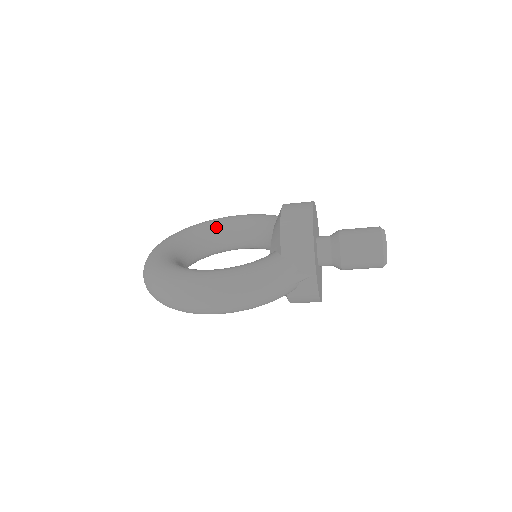
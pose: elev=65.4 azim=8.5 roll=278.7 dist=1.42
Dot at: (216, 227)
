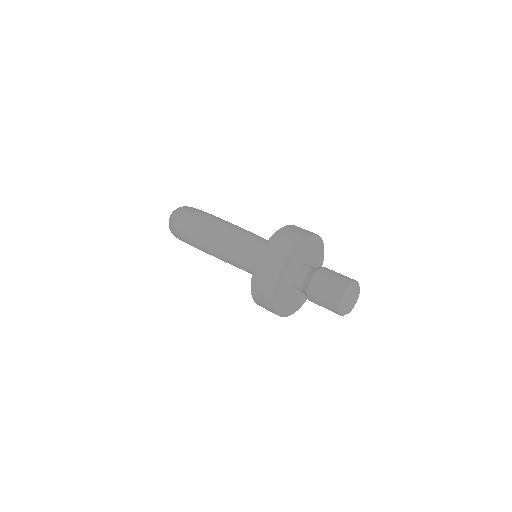
Dot at: occluded
